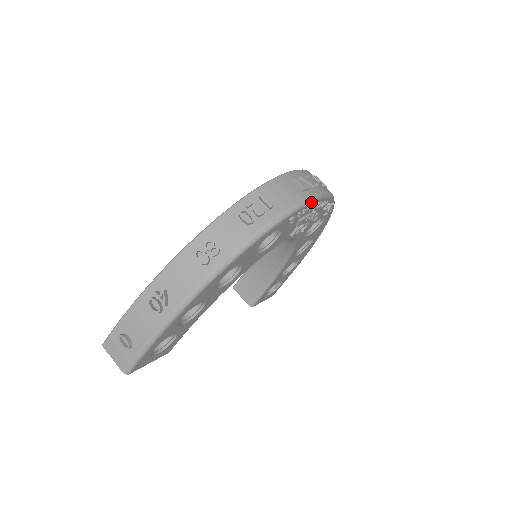
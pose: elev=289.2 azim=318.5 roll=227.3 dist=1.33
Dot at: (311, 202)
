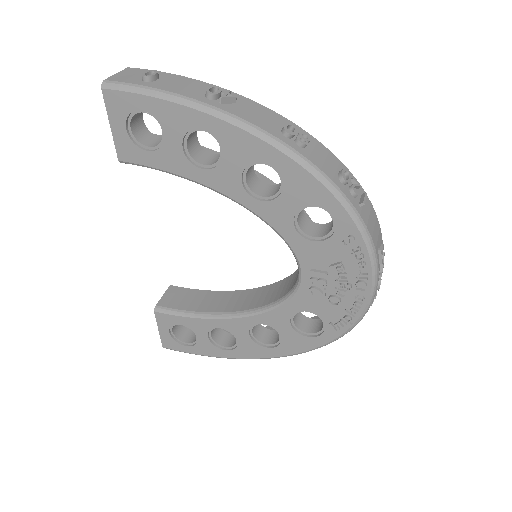
Dot at: (372, 264)
